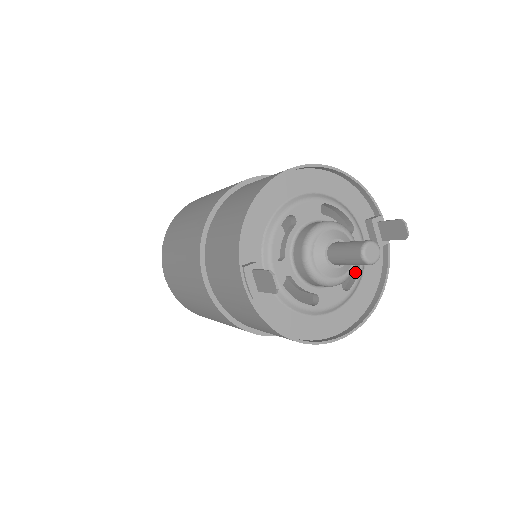
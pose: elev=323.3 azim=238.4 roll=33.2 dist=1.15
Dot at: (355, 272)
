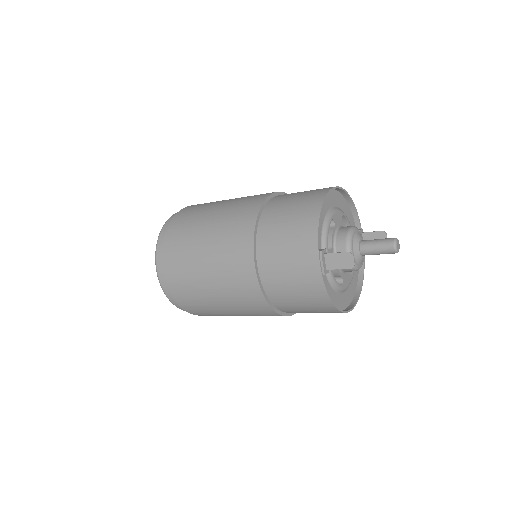
Dot at: occluded
